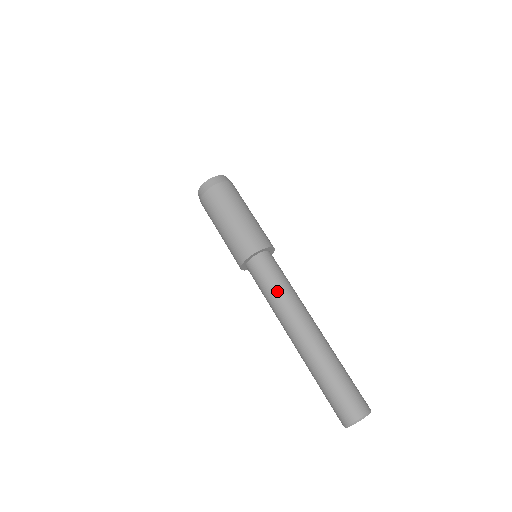
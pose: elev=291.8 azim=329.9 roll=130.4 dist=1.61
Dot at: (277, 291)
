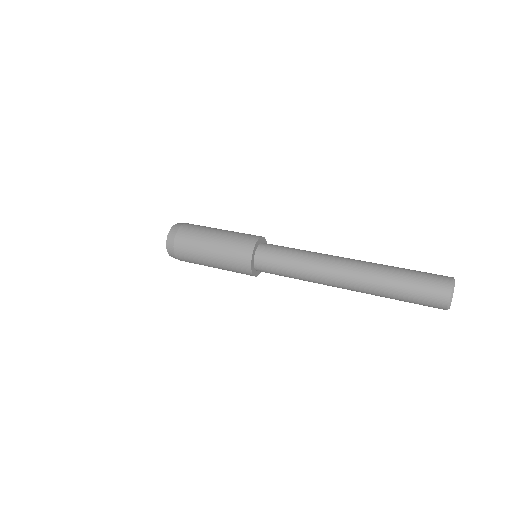
Dot at: (296, 263)
